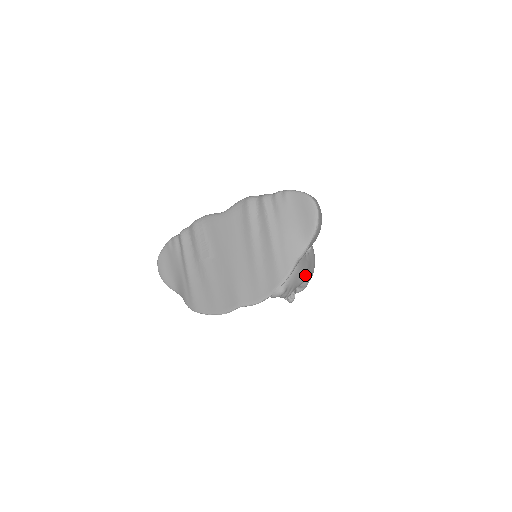
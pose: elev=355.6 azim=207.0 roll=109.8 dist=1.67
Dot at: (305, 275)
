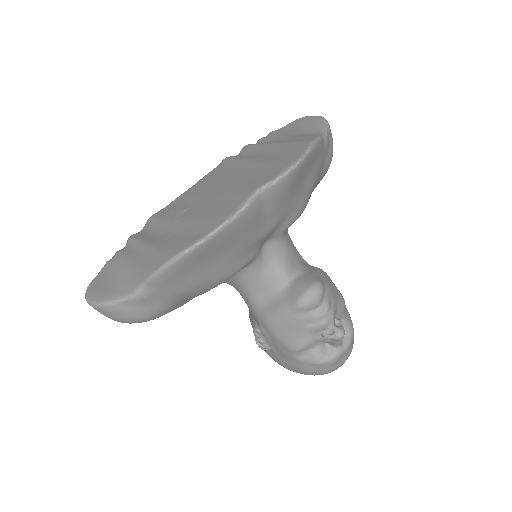
Dot at: (342, 296)
